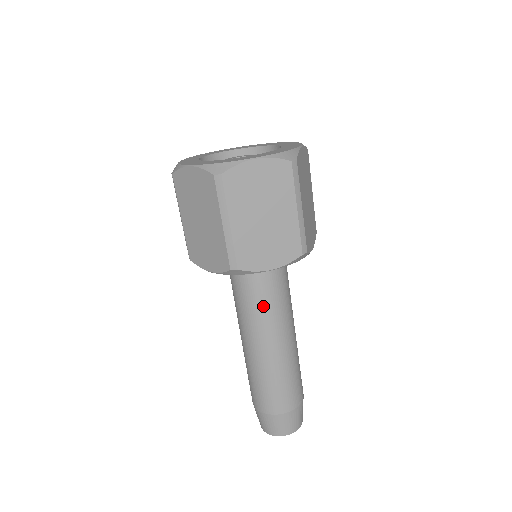
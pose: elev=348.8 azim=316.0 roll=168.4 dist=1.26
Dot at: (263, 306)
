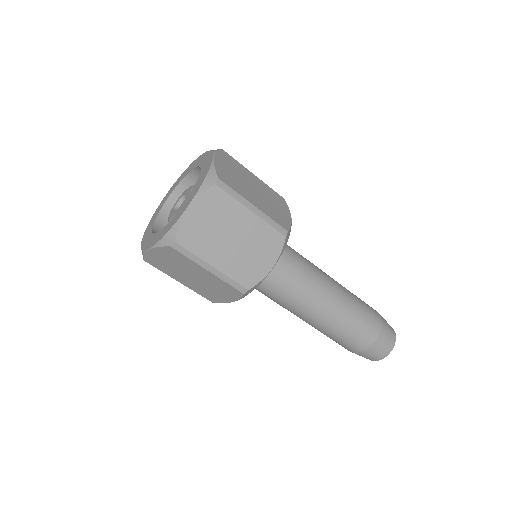
Dot at: (292, 289)
